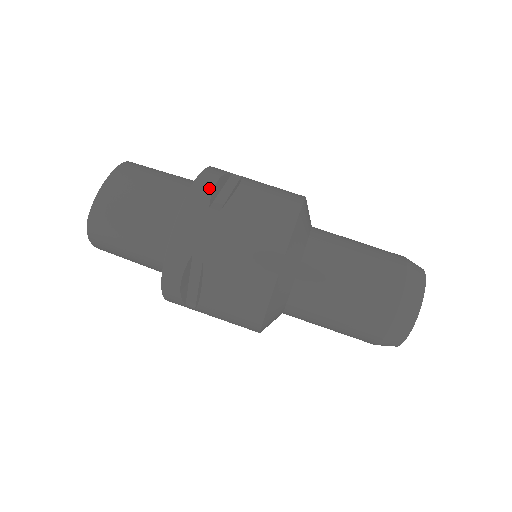
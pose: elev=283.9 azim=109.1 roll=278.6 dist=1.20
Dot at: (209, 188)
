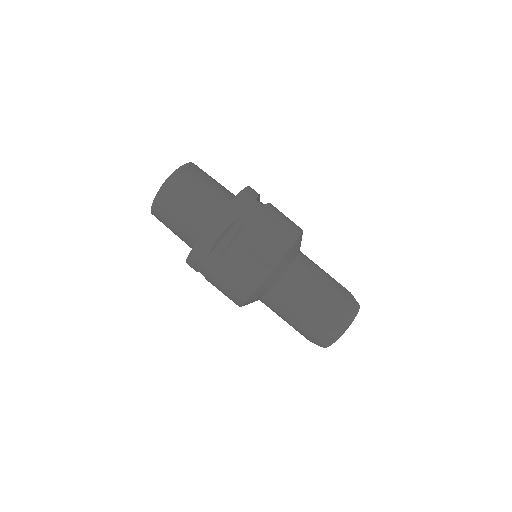
Dot at: (256, 193)
